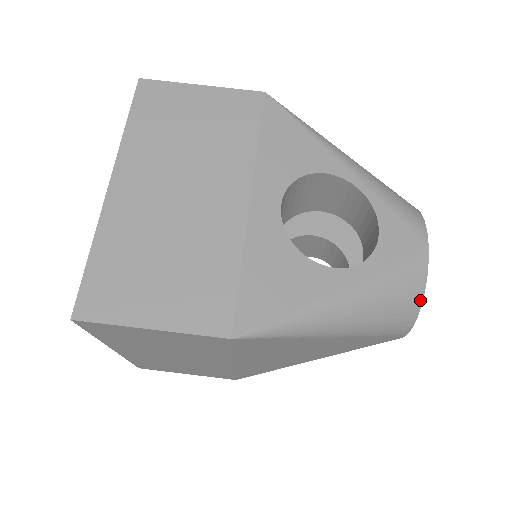
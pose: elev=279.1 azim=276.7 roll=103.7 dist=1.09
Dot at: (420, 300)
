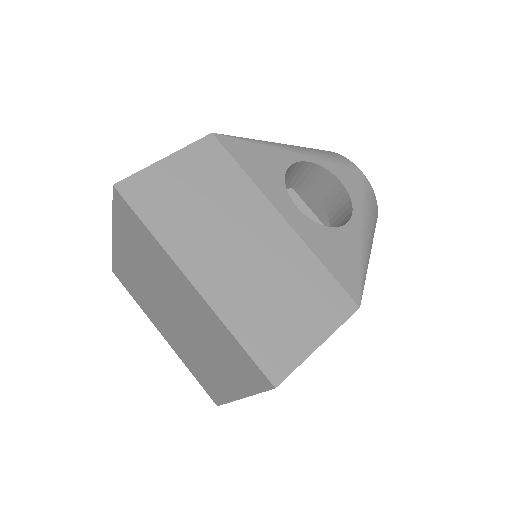
Dot at: (377, 205)
